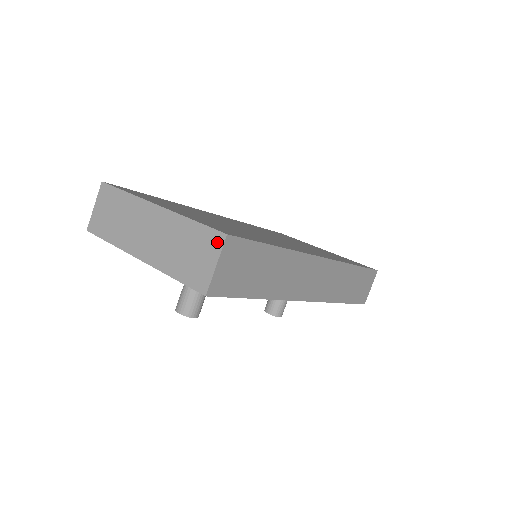
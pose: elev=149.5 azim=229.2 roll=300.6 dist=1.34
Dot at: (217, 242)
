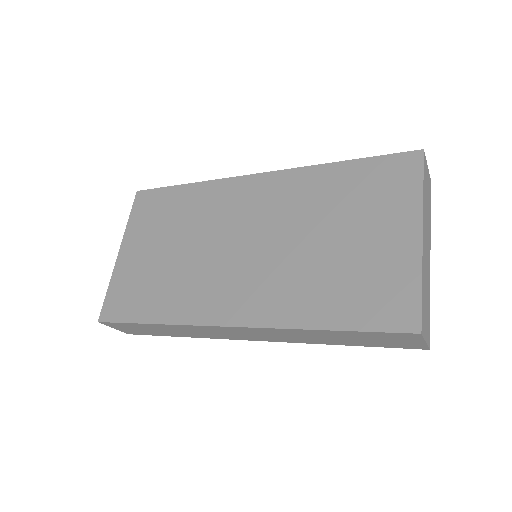
Dot at: occluded
